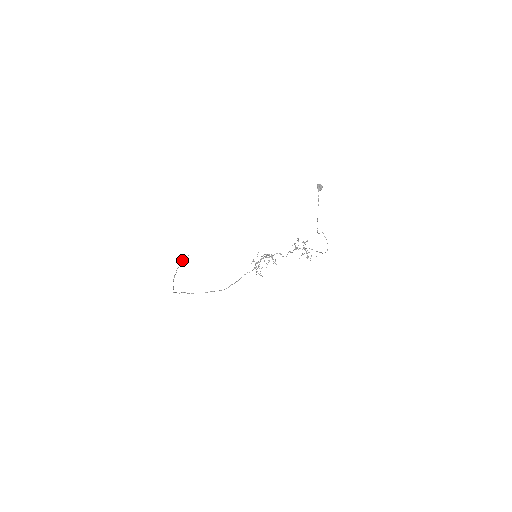
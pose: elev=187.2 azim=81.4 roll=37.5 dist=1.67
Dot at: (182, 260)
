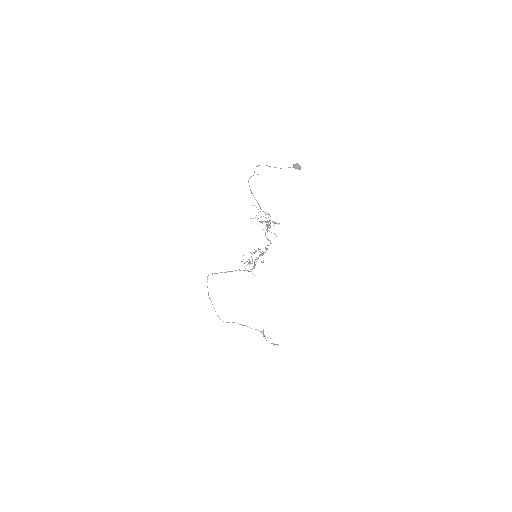
Dot at: (262, 331)
